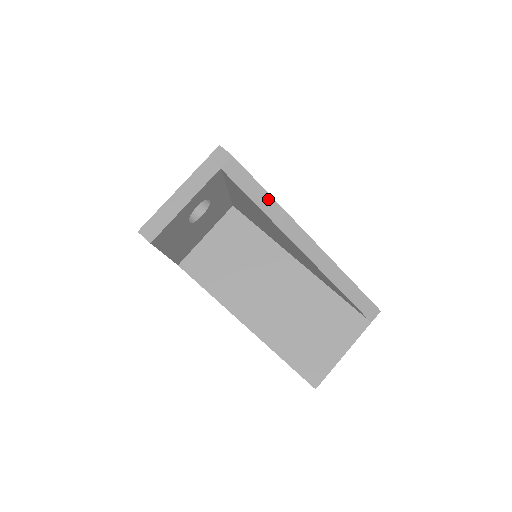
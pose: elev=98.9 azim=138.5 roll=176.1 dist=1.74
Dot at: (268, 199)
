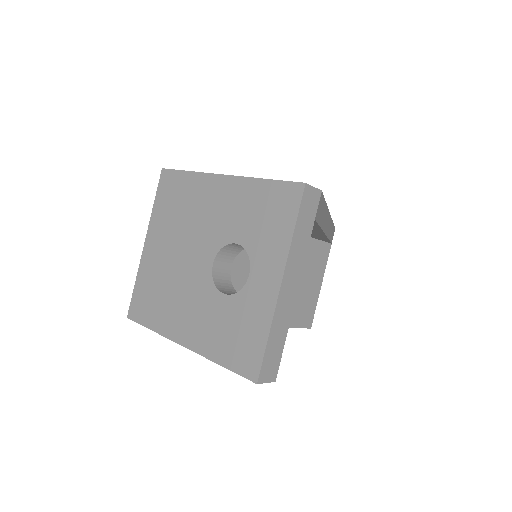
Dot at: (325, 210)
